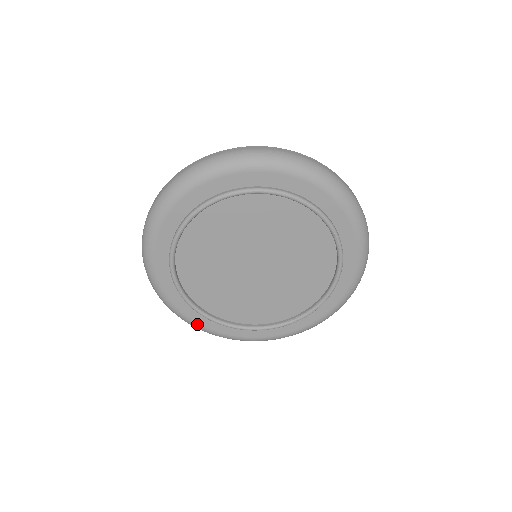
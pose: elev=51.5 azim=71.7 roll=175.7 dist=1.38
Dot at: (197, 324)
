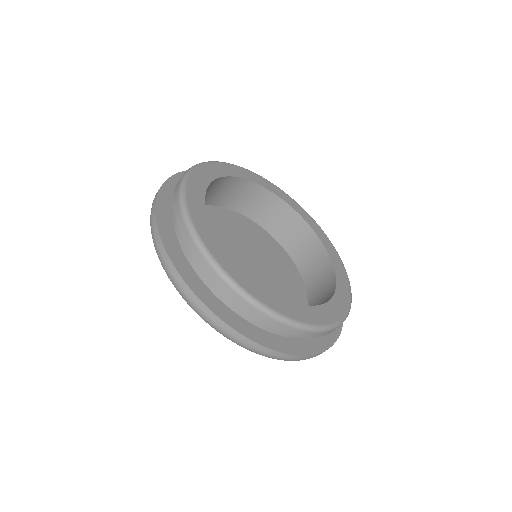
Dot at: occluded
